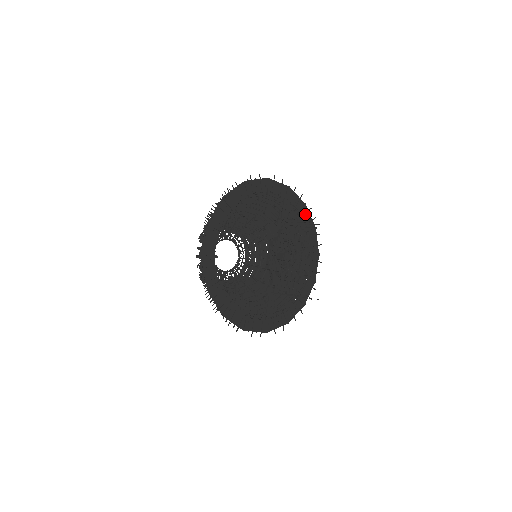
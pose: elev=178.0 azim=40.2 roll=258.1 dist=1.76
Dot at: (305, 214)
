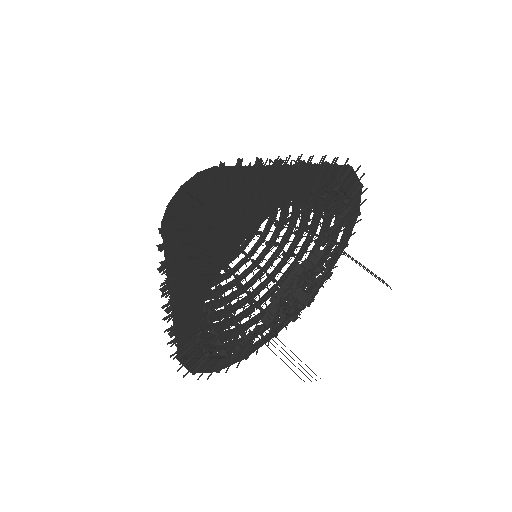
Dot at: (350, 225)
